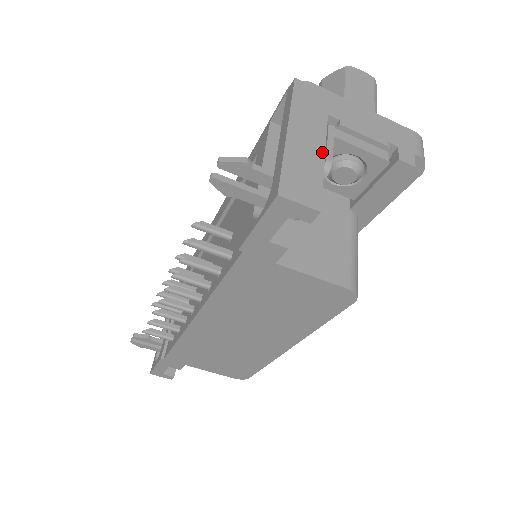
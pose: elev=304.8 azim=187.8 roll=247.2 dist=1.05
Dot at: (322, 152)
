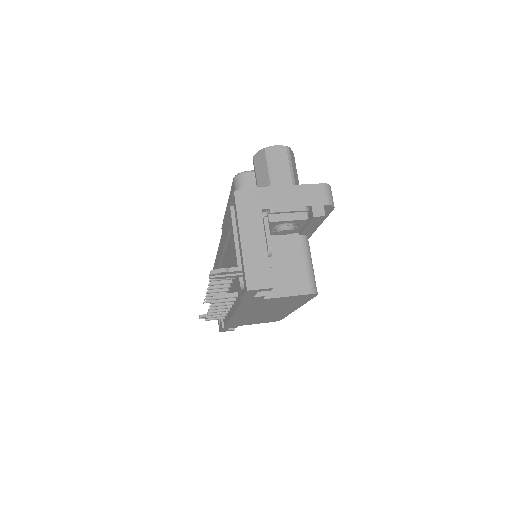
Dot at: (264, 243)
